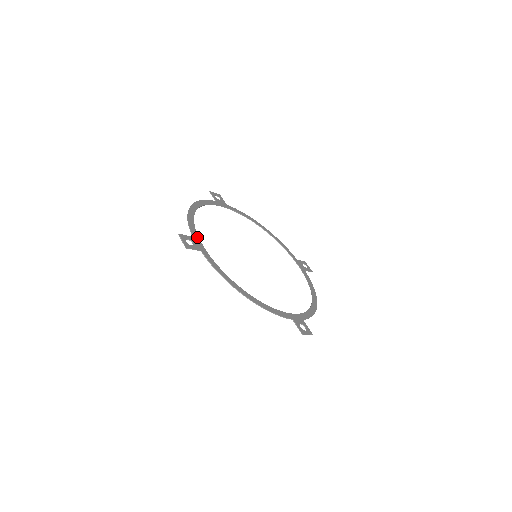
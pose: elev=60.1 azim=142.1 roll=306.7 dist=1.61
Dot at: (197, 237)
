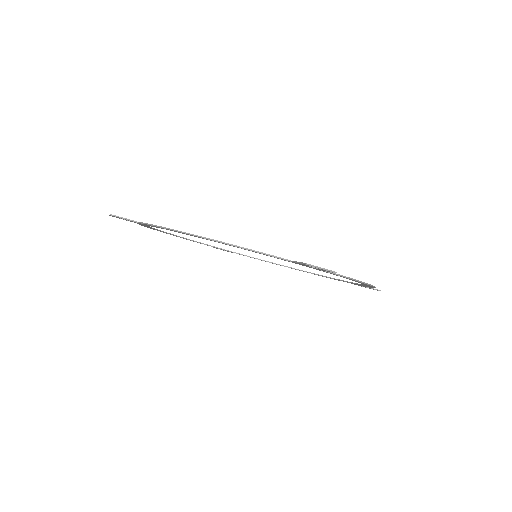
Dot at: occluded
